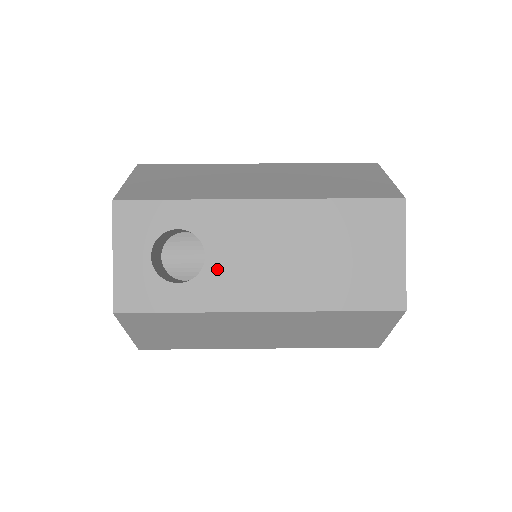
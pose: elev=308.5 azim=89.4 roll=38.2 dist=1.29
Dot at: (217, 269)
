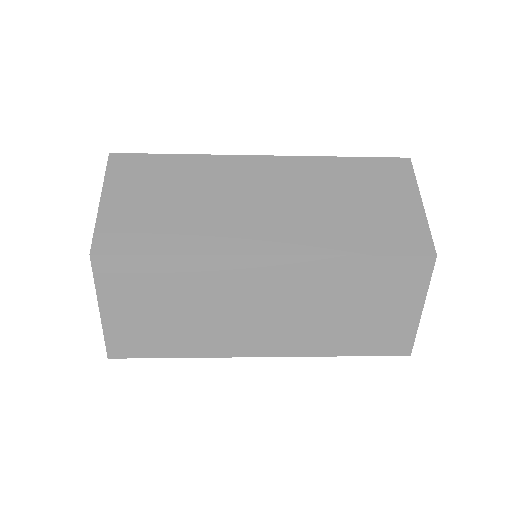
Dot at: occluded
